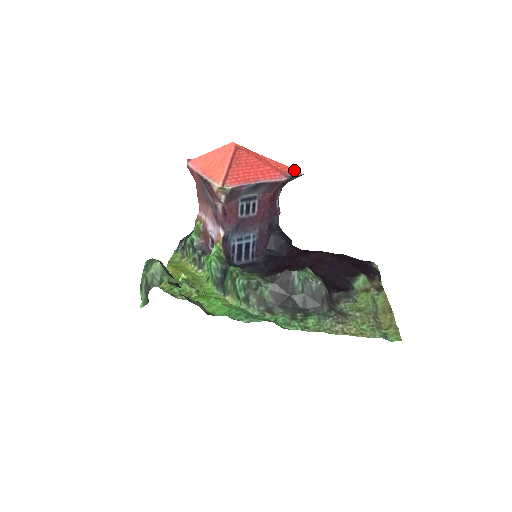
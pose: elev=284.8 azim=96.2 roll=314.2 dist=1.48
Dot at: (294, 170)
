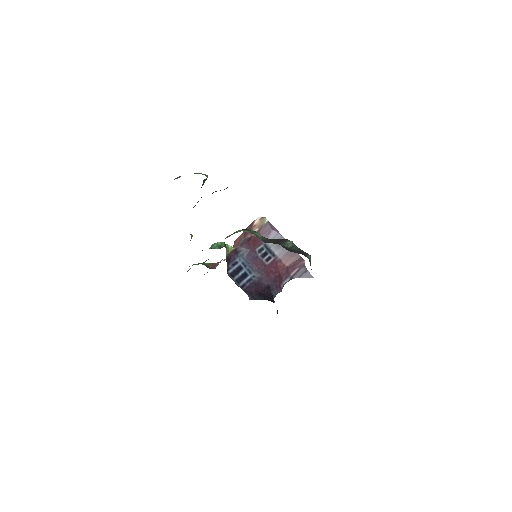
Dot at: occluded
